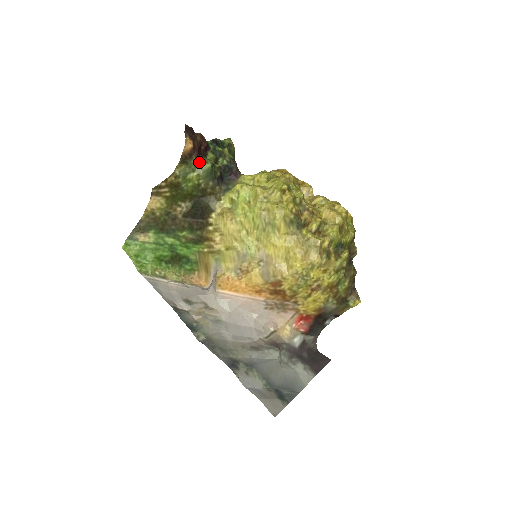
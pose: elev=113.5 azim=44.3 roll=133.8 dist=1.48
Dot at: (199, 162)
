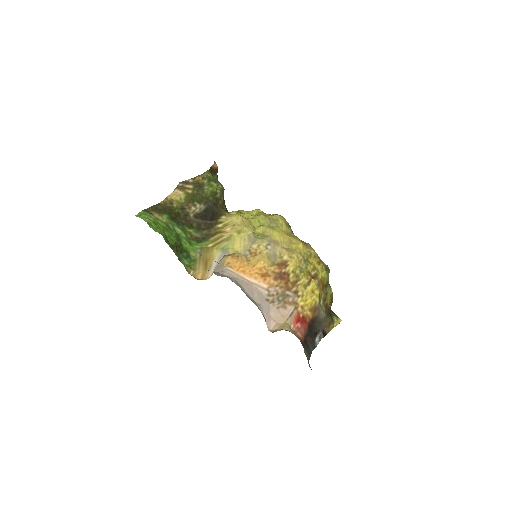
Dot at: (218, 181)
